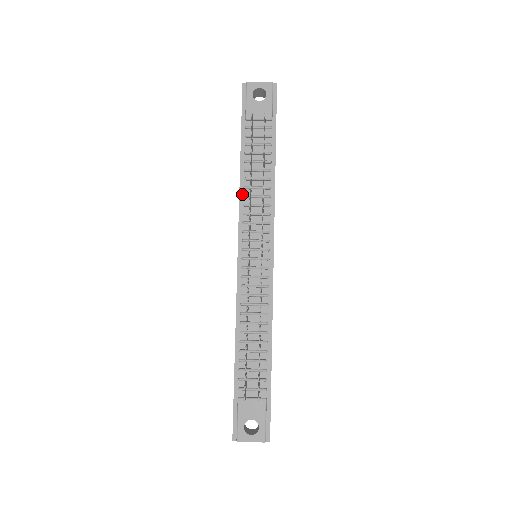
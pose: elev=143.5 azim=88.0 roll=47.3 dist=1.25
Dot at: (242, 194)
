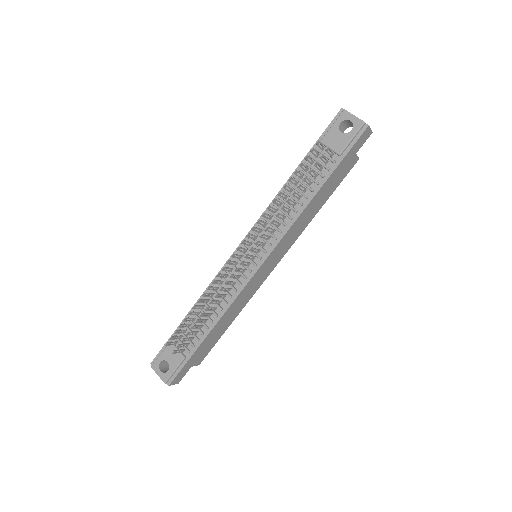
Dot at: occluded
